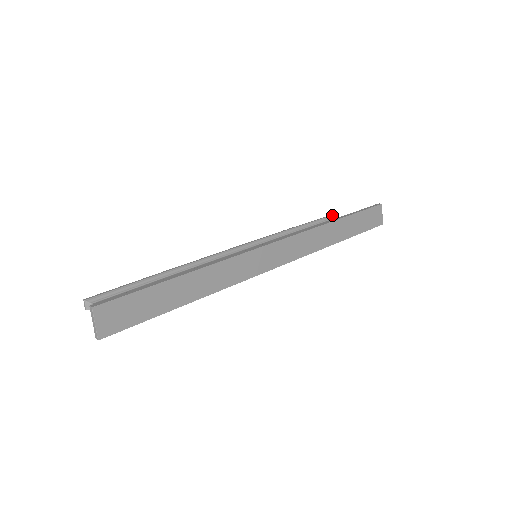
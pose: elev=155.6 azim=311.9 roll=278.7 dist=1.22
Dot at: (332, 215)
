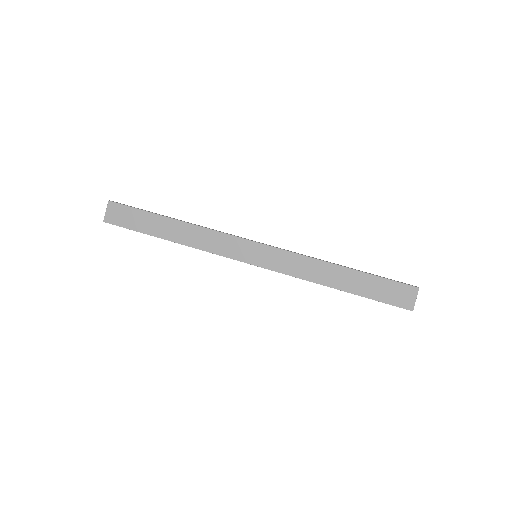
Dot at: occluded
